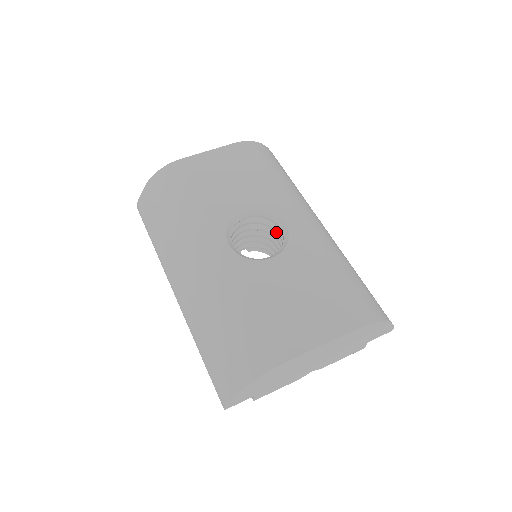
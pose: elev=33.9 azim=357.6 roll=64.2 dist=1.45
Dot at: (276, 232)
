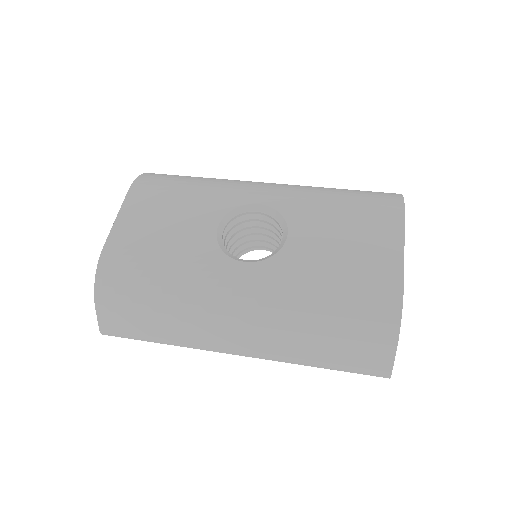
Dot at: occluded
